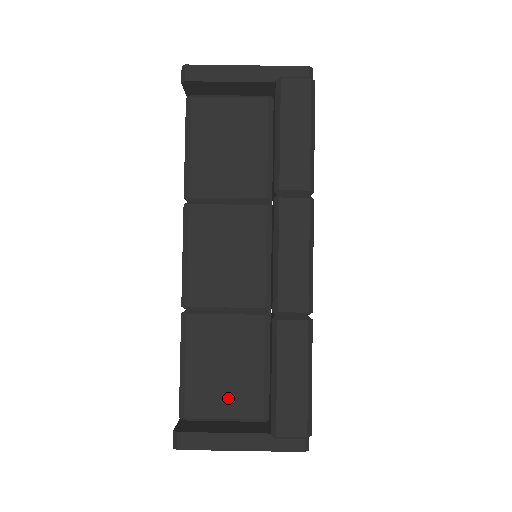
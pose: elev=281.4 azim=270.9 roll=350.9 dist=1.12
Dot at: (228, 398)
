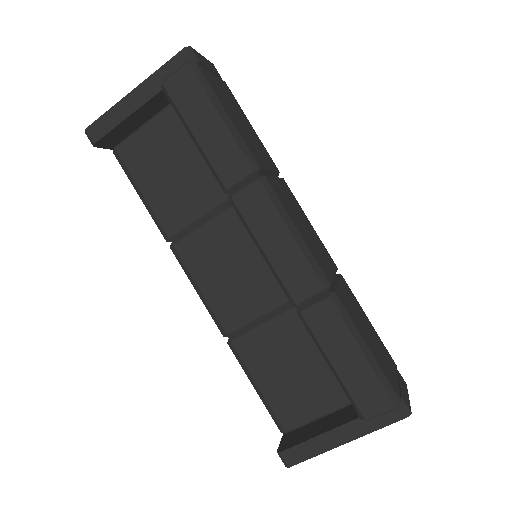
Dot at: (312, 396)
